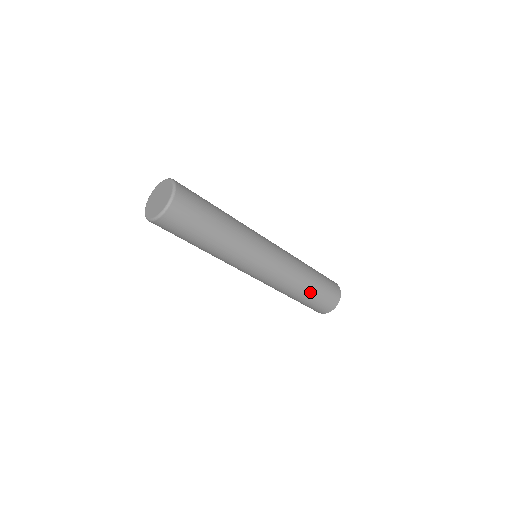
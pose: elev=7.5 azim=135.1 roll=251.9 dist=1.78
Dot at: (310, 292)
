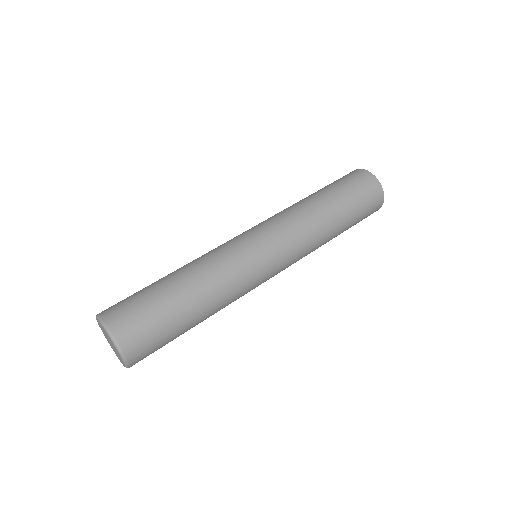
Dot at: (338, 208)
